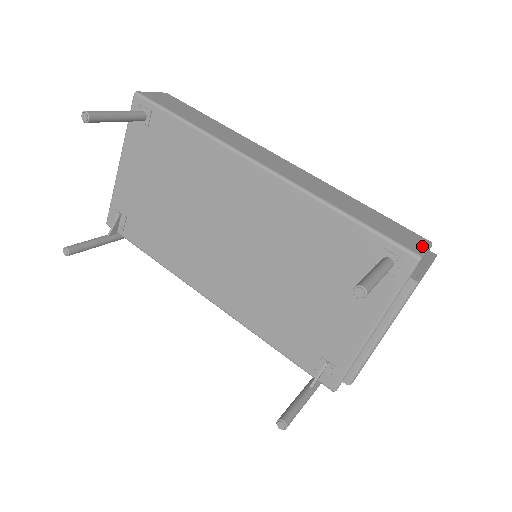
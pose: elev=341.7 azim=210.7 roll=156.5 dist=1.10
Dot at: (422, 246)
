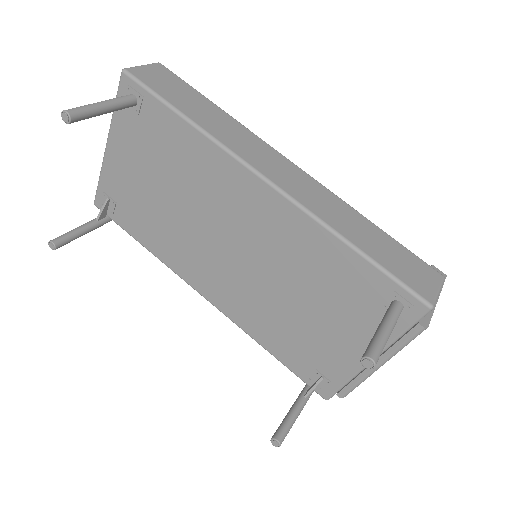
Dot at: (435, 287)
